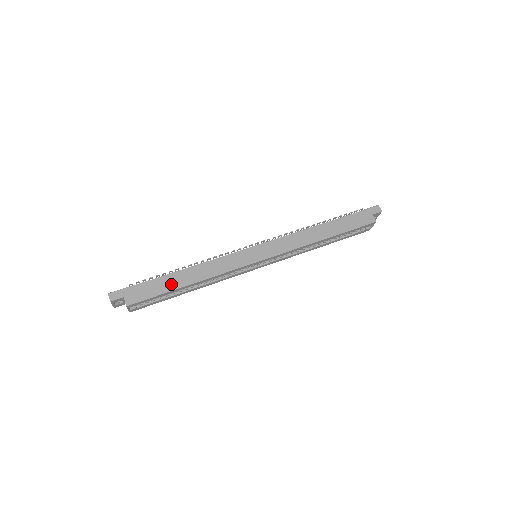
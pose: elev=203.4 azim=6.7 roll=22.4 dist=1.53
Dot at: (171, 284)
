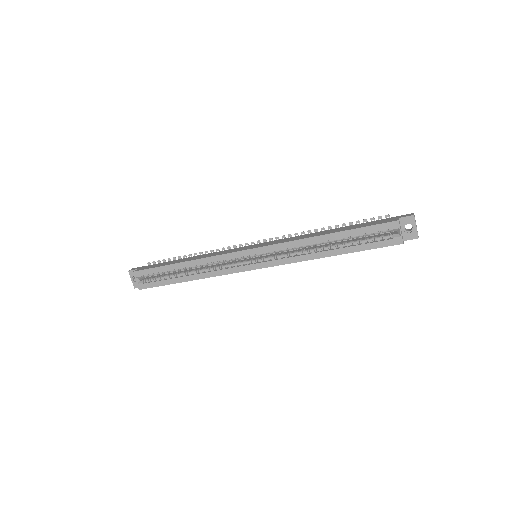
Dot at: (172, 263)
